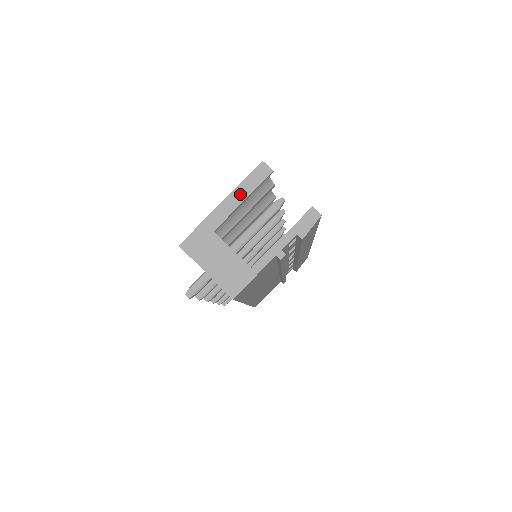
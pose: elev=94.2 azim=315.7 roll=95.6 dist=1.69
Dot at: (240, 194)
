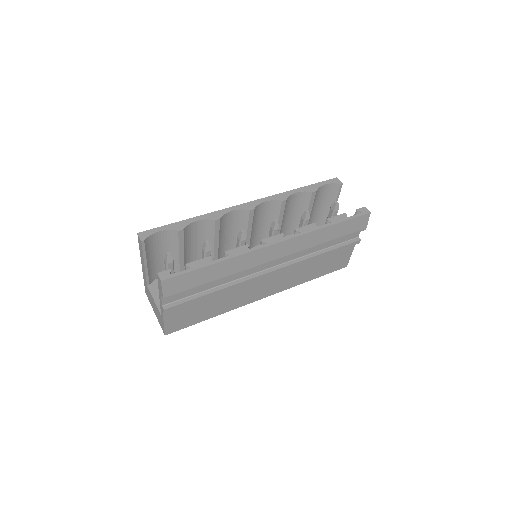
Dot at: (142, 259)
